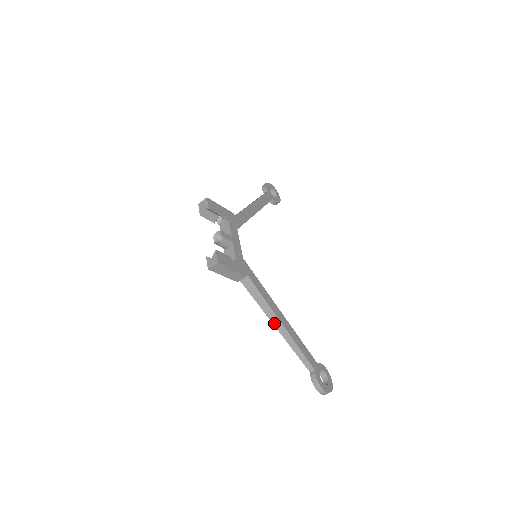
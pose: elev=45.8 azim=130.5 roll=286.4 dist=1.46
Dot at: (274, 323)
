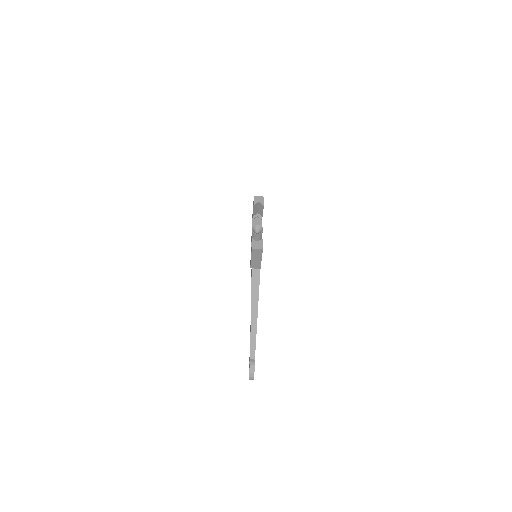
Dot at: (252, 311)
